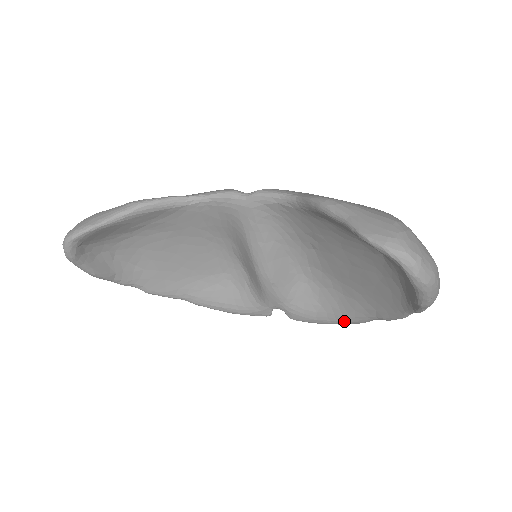
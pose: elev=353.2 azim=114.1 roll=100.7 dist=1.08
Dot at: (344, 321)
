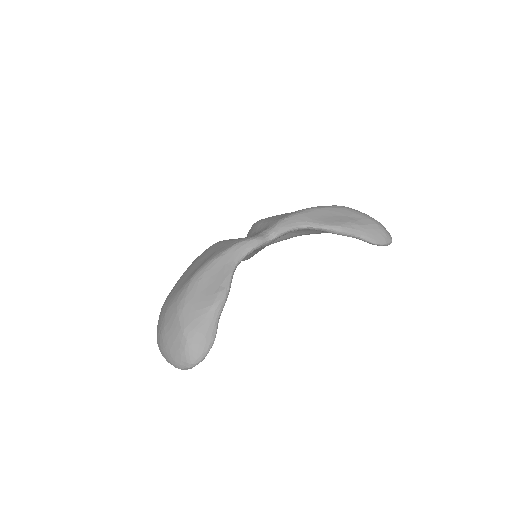
Dot at: occluded
